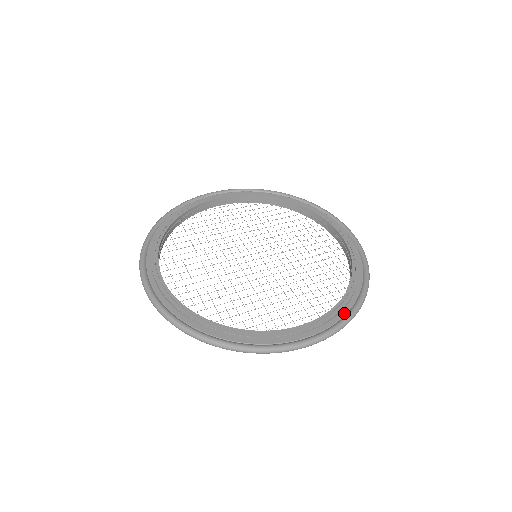
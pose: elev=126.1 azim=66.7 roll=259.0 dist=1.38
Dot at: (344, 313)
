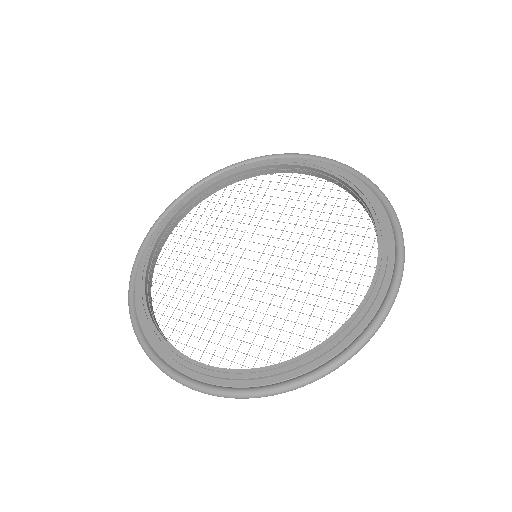
Dot at: (251, 384)
